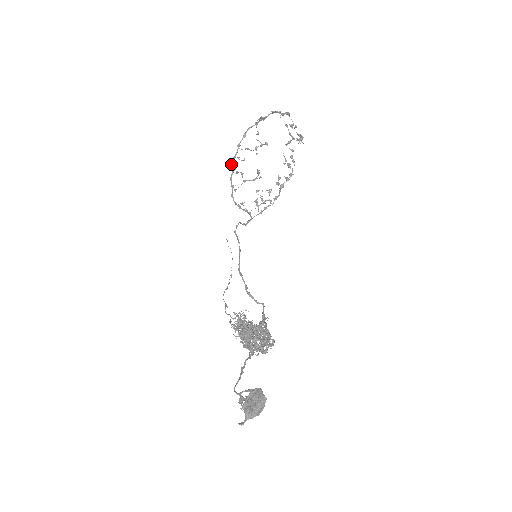
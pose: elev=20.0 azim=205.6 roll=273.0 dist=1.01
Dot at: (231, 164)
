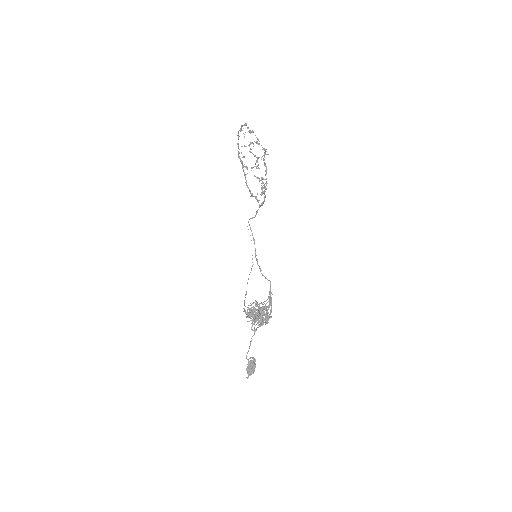
Dot at: (239, 158)
